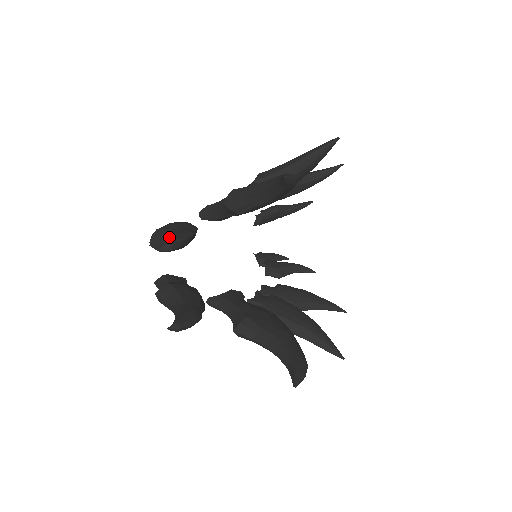
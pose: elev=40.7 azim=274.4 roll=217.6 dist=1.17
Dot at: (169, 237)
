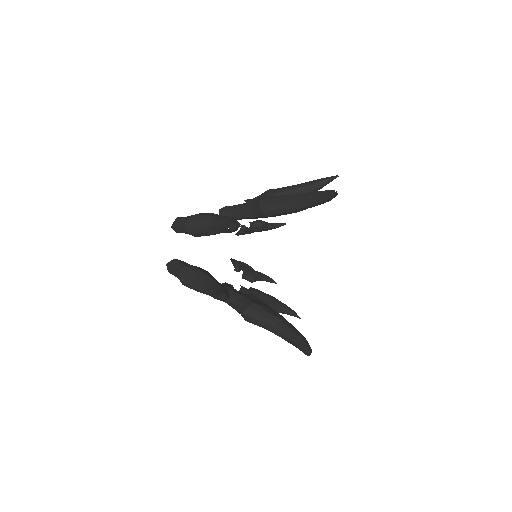
Dot at: (222, 221)
